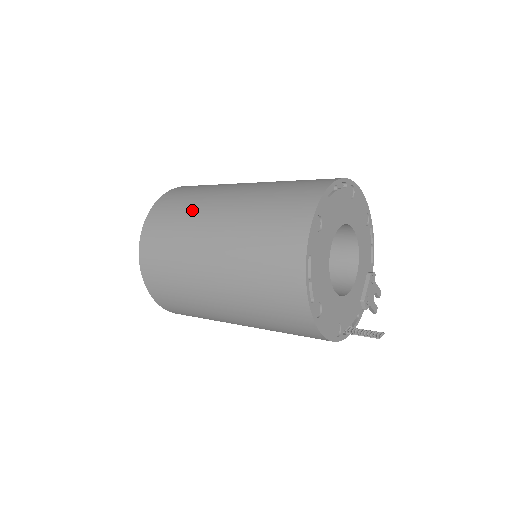
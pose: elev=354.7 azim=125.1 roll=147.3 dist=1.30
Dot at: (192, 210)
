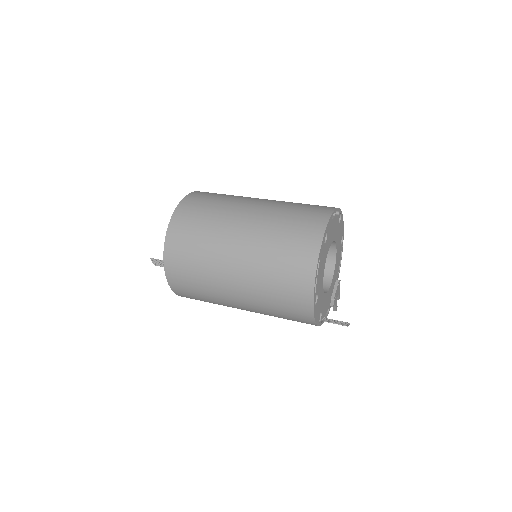
Dot at: (219, 213)
